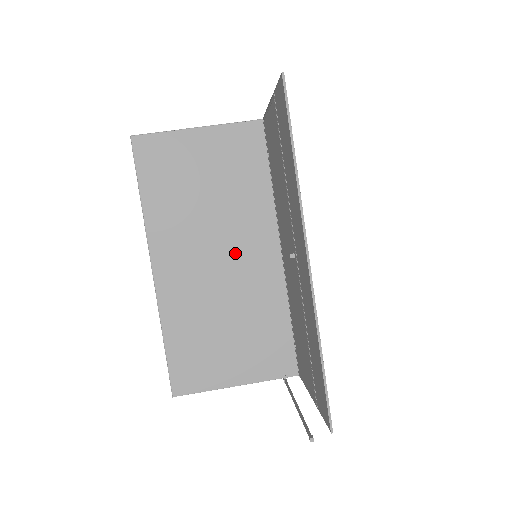
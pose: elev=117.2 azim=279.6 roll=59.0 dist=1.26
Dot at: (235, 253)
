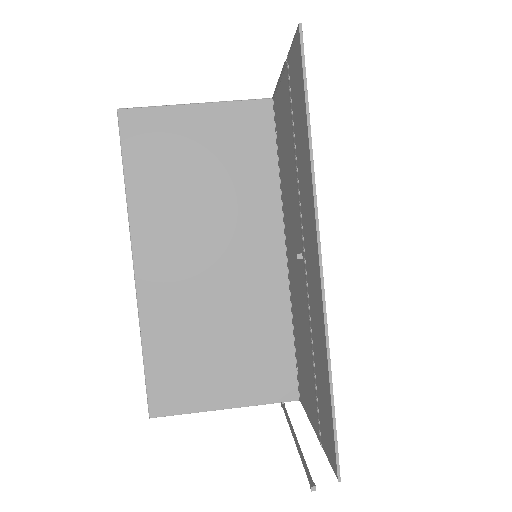
Dot at: (232, 252)
